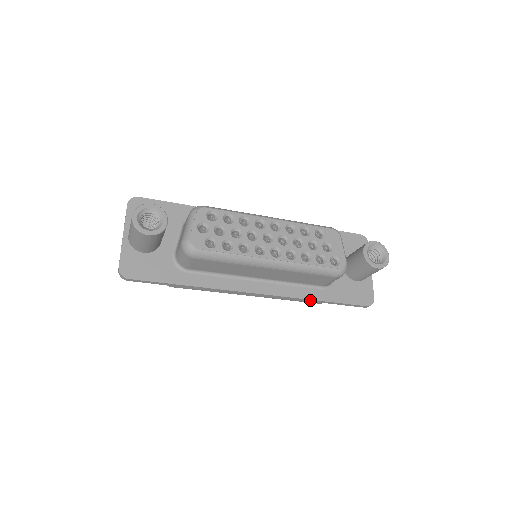
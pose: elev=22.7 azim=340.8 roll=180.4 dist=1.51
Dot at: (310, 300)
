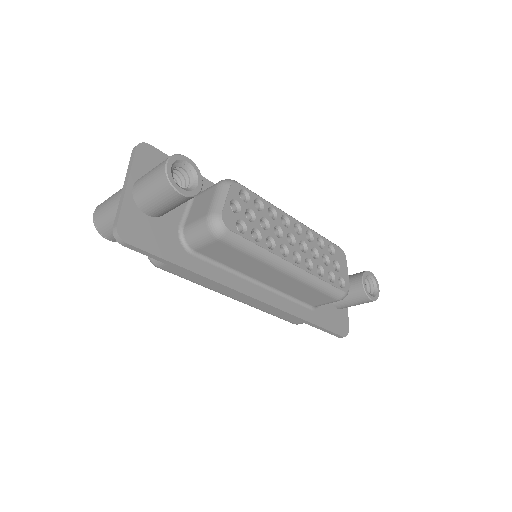
Dot at: (299, 319)
